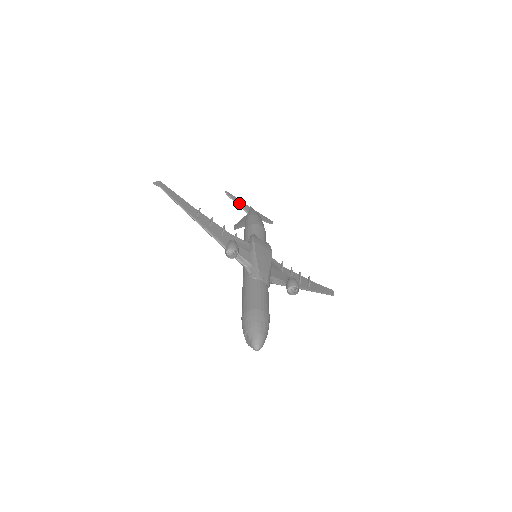
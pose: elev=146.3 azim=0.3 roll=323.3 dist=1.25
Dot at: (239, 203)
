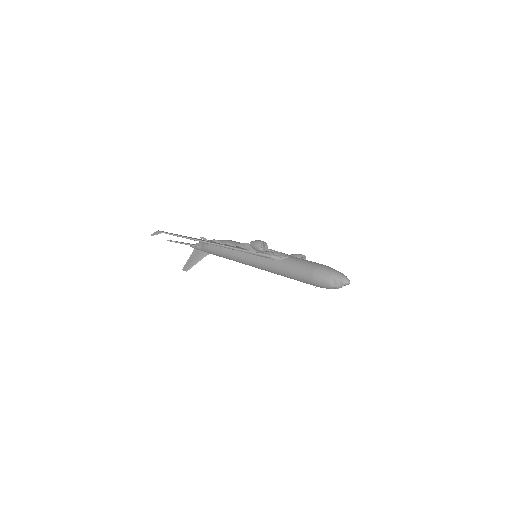
Dot at: (186, 243)
